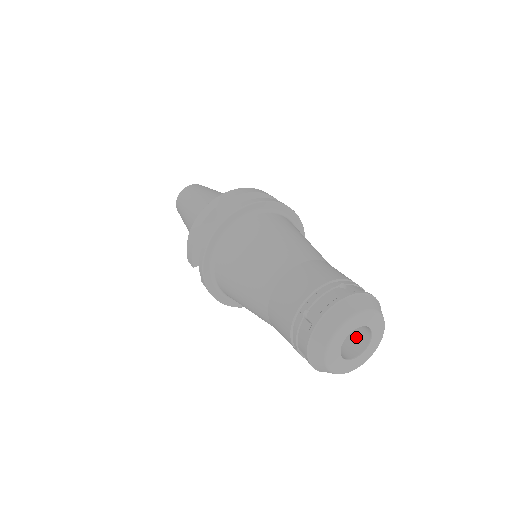
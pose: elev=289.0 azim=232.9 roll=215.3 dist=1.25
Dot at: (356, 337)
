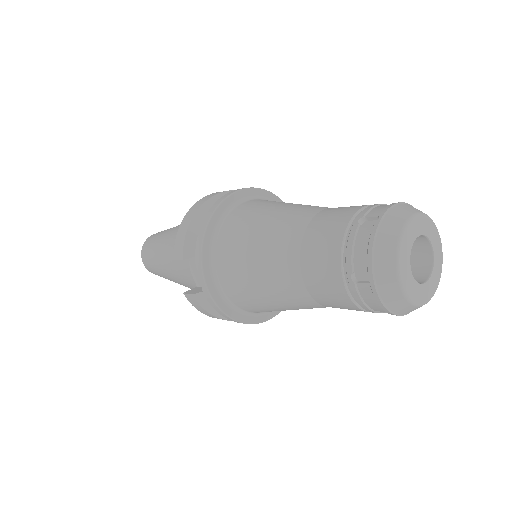
Dot at: (412, 273)
